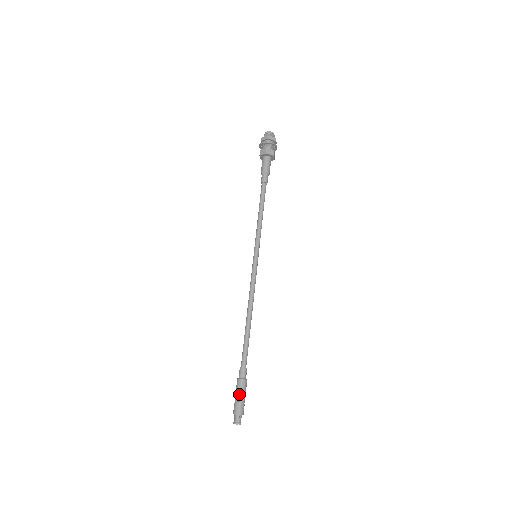
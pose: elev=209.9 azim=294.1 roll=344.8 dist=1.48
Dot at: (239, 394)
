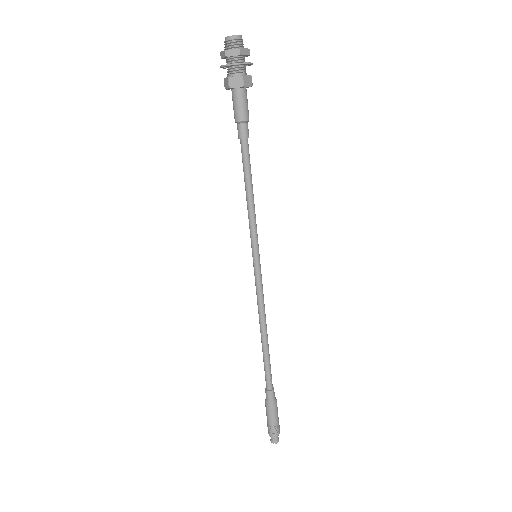
Dot at: (268, 417)
